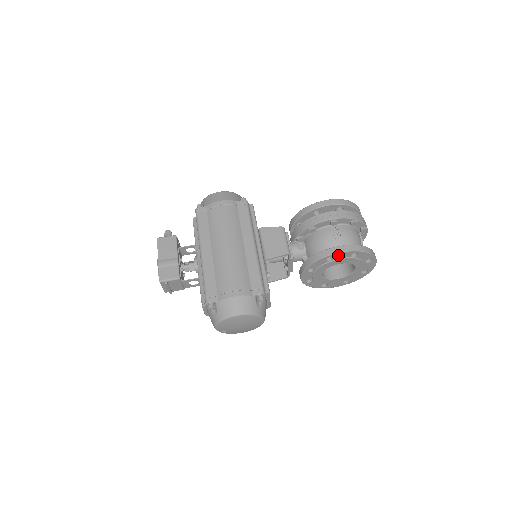
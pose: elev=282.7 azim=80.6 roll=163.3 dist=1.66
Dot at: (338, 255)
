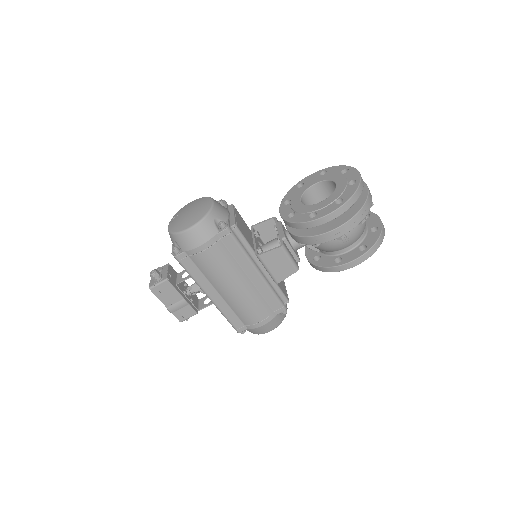
Dot at: (350, 265)
